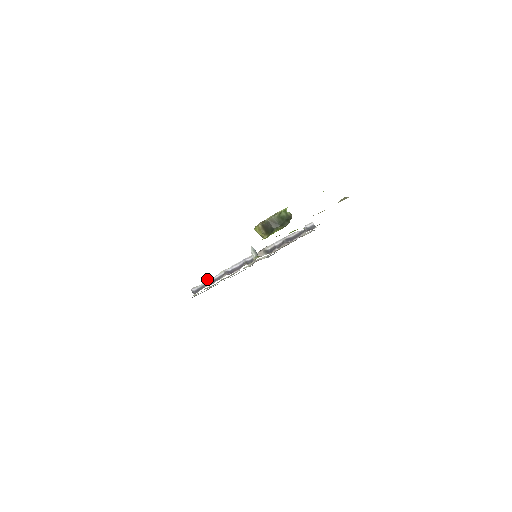
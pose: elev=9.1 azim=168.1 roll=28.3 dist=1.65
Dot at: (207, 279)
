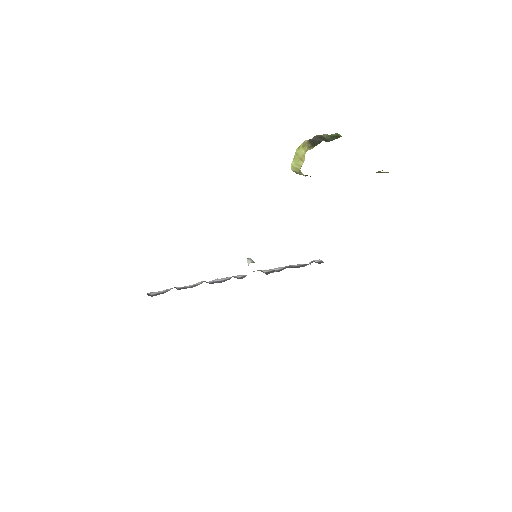
Dot at: occluded
